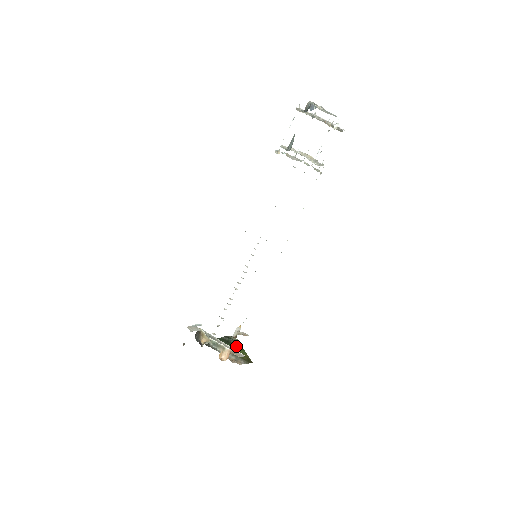
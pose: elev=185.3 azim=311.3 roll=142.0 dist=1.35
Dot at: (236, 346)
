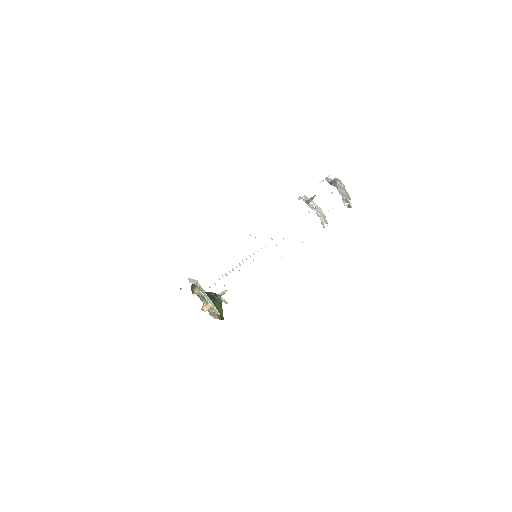
Dot at: (218, 303)
